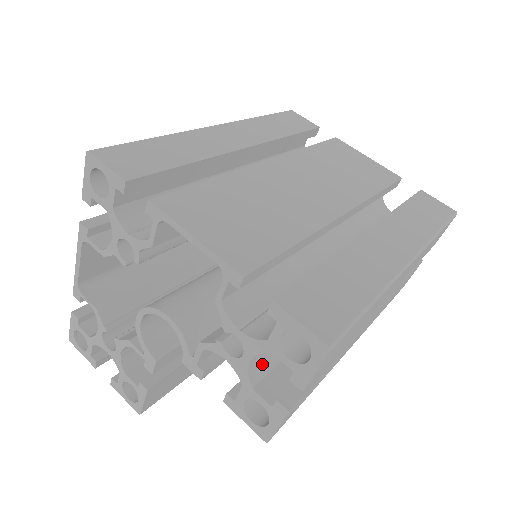
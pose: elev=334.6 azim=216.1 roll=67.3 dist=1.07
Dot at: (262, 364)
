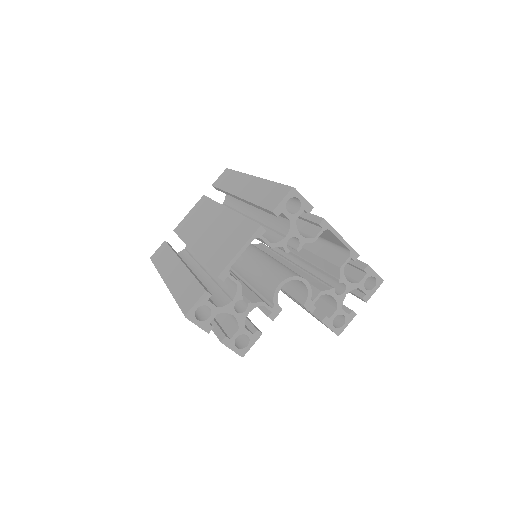
Dot at: occluded
